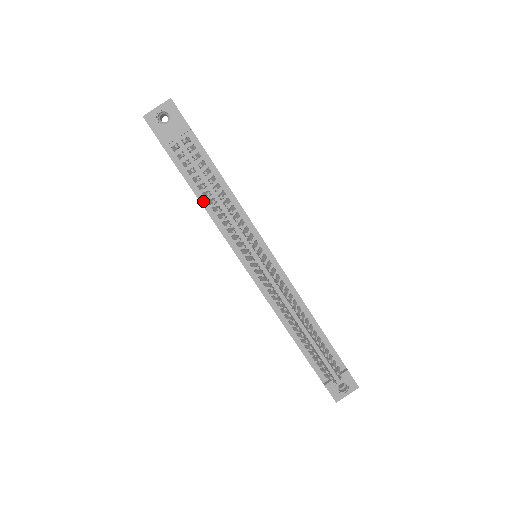
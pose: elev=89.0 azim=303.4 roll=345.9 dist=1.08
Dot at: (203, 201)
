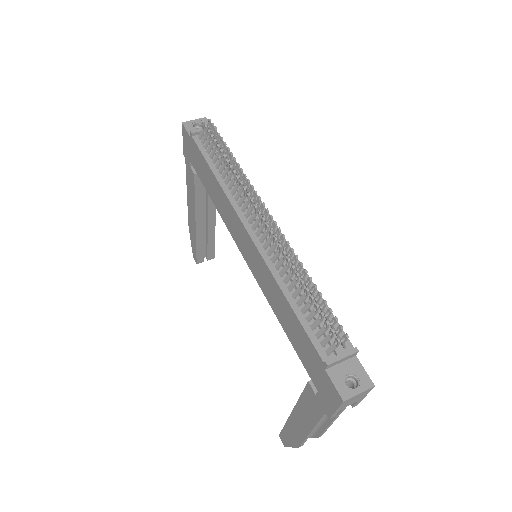
Dot at: (215, 171)
